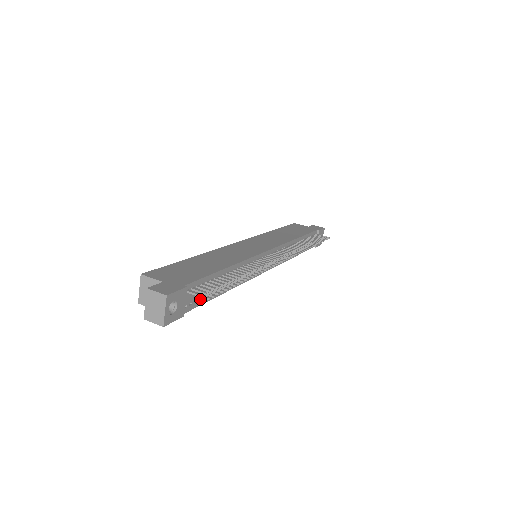
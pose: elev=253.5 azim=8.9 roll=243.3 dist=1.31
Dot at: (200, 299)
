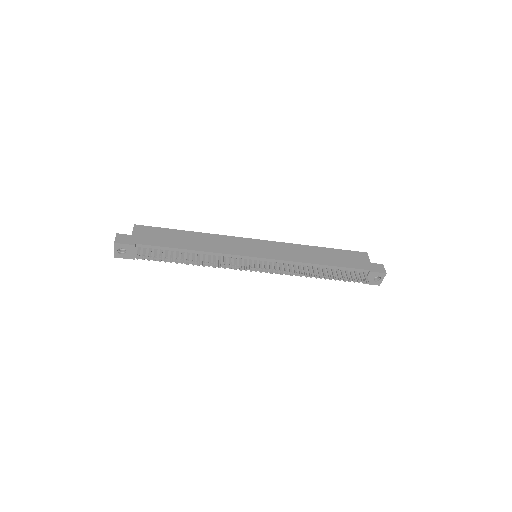
Dot at: (157, 257)
